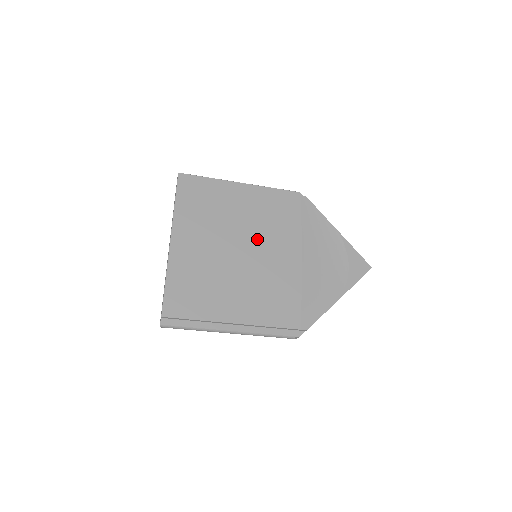
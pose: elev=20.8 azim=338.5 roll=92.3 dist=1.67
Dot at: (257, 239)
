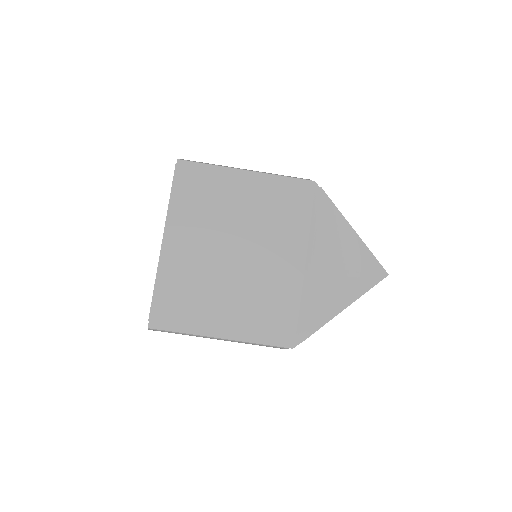
Dot at: (257, 238)
